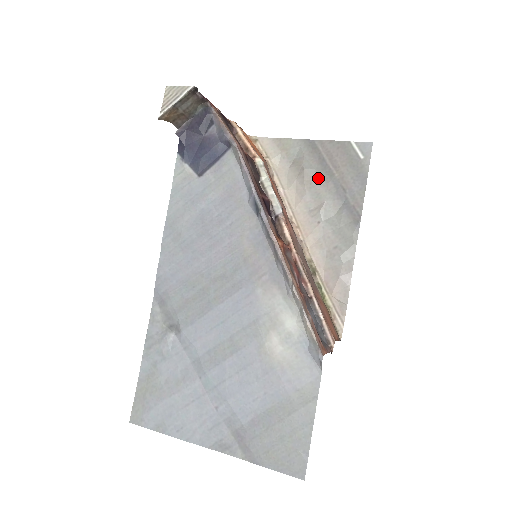
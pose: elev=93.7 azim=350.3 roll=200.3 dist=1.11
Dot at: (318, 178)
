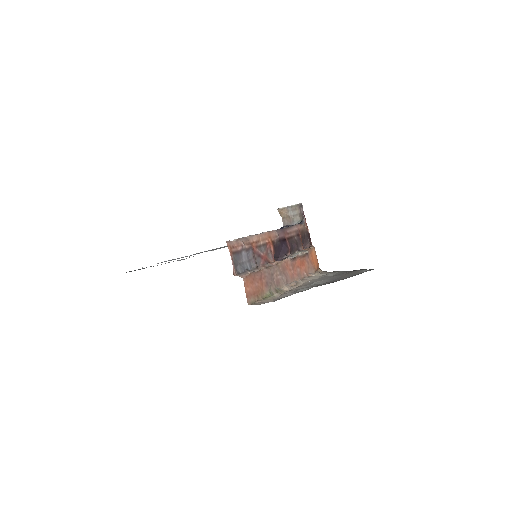
Dot at: (331, 276)
